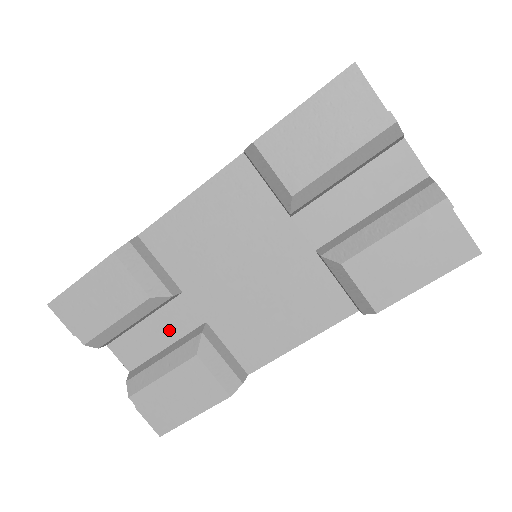
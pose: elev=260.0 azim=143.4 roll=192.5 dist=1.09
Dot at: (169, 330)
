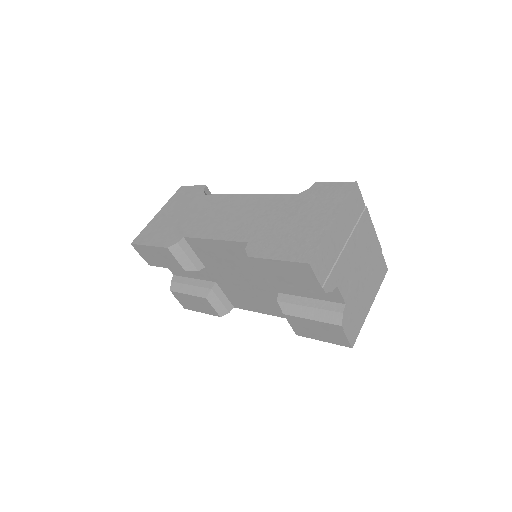
Dot at: (196, 274)
